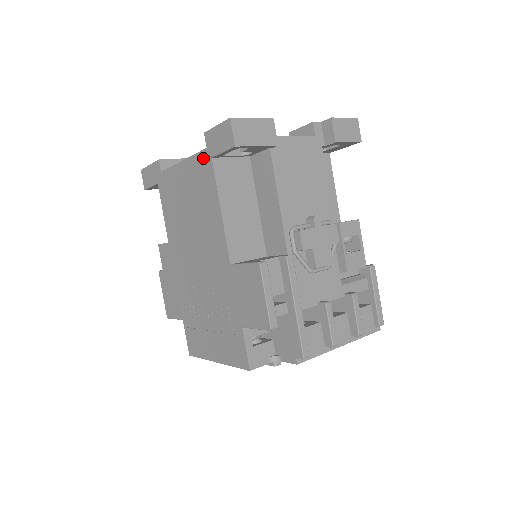
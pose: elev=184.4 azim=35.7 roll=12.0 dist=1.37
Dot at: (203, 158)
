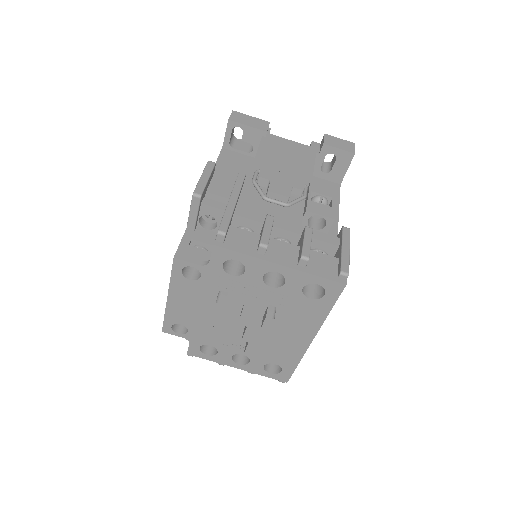
Dot at: occluded
